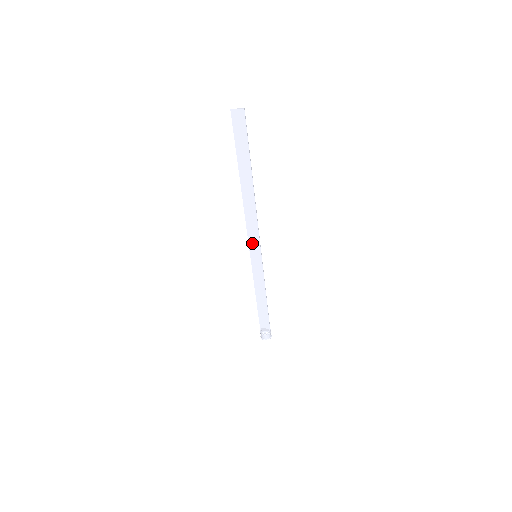
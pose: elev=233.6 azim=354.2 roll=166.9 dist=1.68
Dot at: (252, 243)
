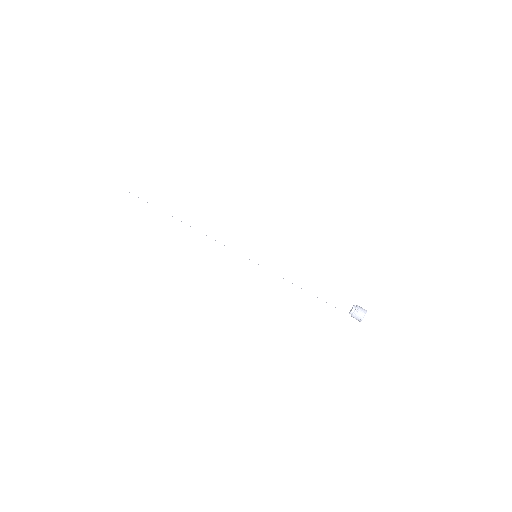
Dot at: (240, 250)
